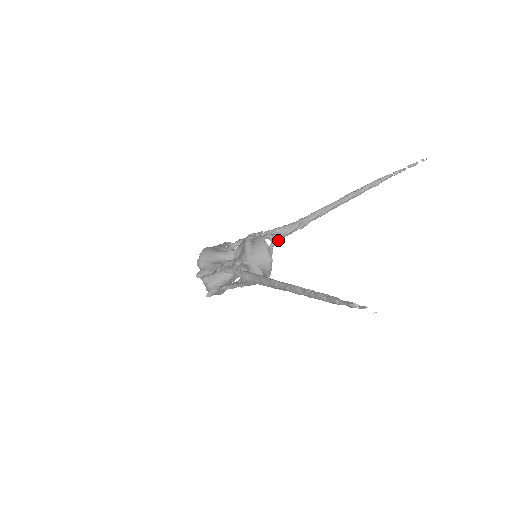
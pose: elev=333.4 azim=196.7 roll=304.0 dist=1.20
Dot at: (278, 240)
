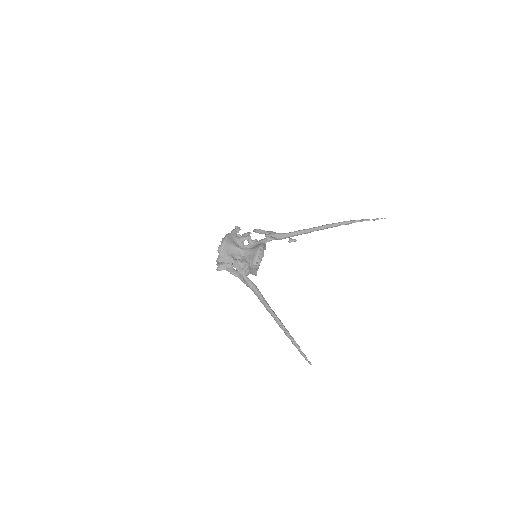
Dot at: (271, 240)
